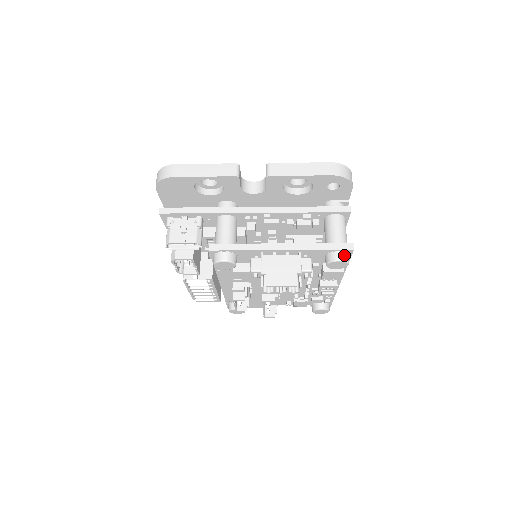
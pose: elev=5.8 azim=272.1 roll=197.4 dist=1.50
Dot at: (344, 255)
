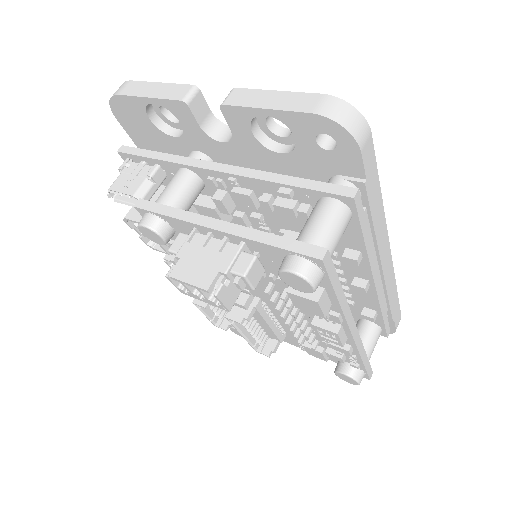
Dot at: (305, 265)
